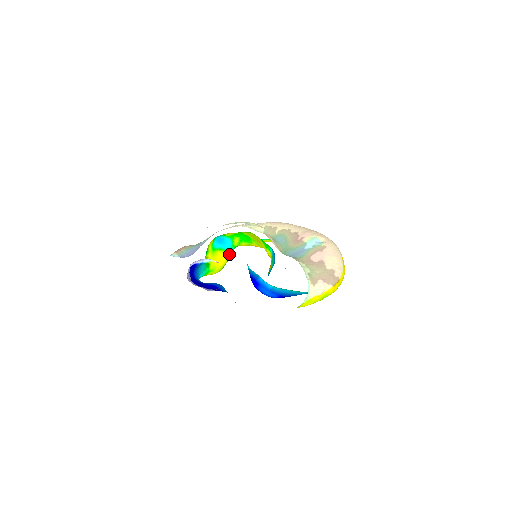
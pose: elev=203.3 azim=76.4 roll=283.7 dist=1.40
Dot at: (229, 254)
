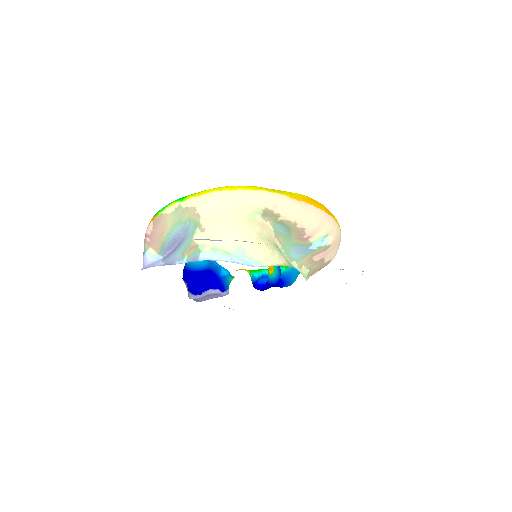
Dot at: occluded
